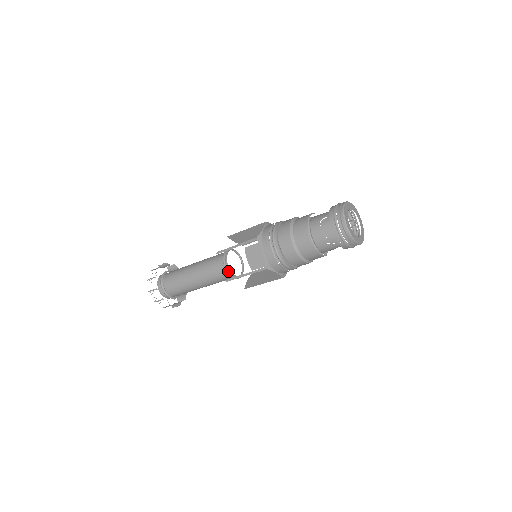
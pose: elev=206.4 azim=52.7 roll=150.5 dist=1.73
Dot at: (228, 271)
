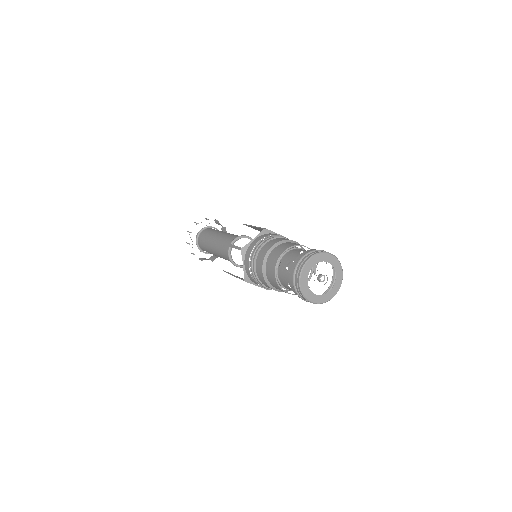
Dot at: occluded
